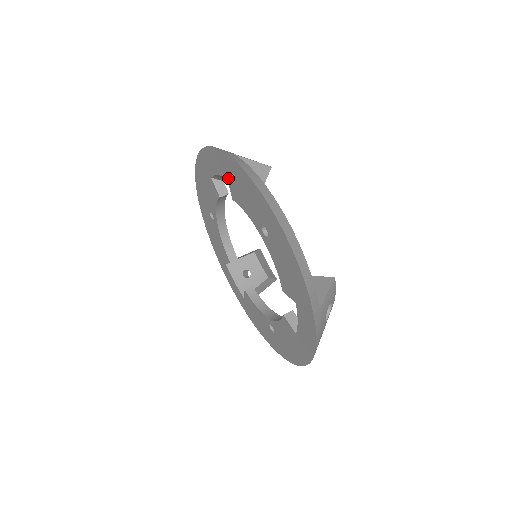
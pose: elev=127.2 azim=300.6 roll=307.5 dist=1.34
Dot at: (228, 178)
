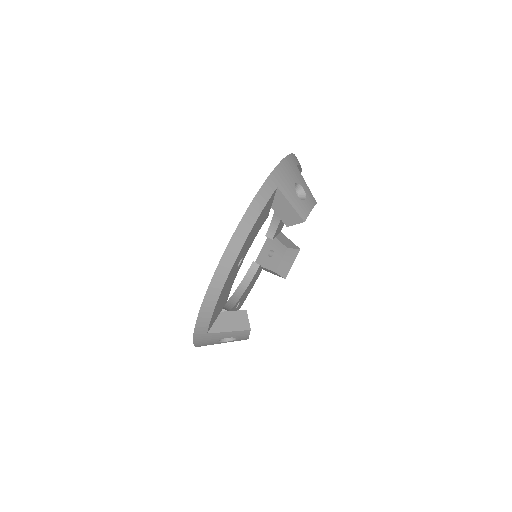
Dot at: occluded
